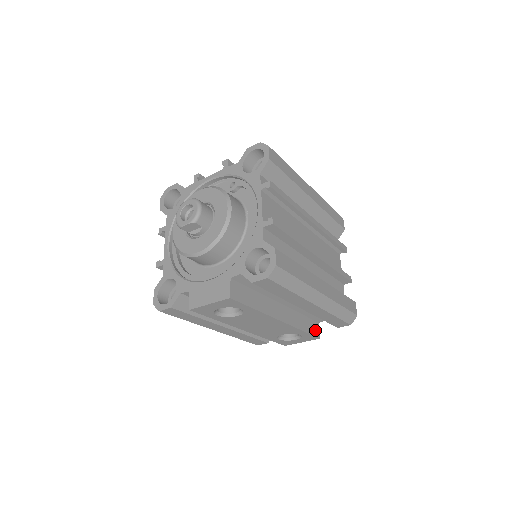
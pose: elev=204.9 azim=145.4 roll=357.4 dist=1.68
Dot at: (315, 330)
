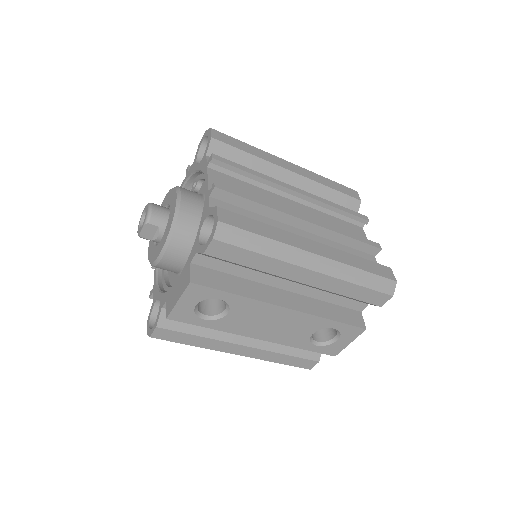
Dot at: (355, 320)
